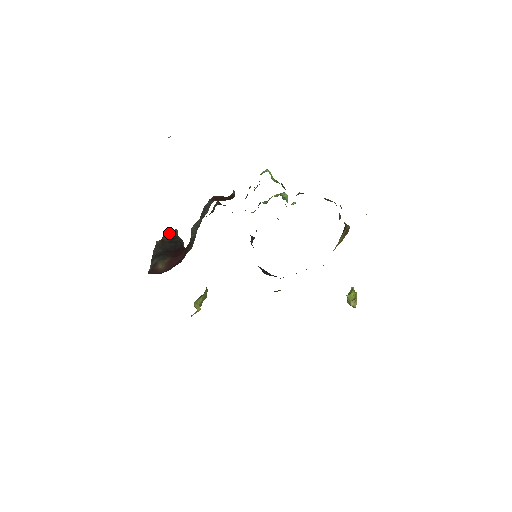
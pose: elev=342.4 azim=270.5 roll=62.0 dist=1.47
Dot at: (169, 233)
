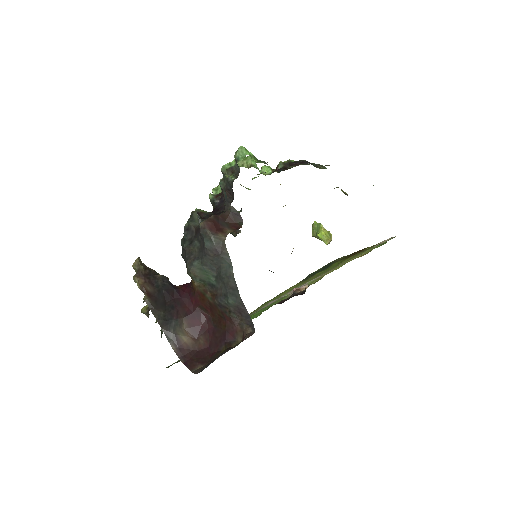
Dot at: (141, 274)
